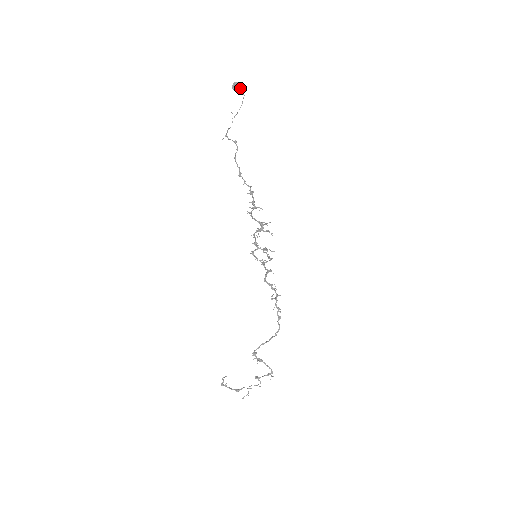
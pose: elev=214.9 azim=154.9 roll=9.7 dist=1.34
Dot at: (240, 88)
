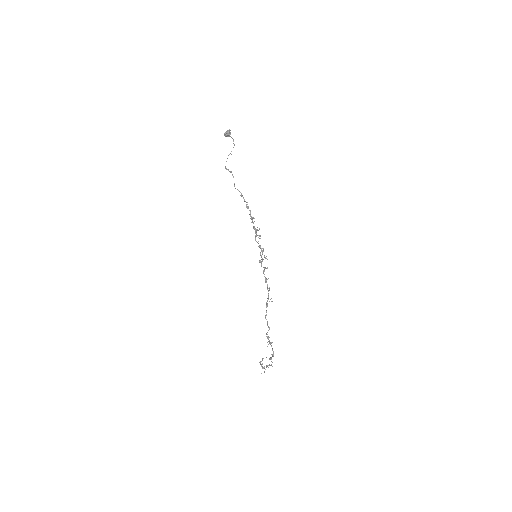
Dot at: (226, 134)
